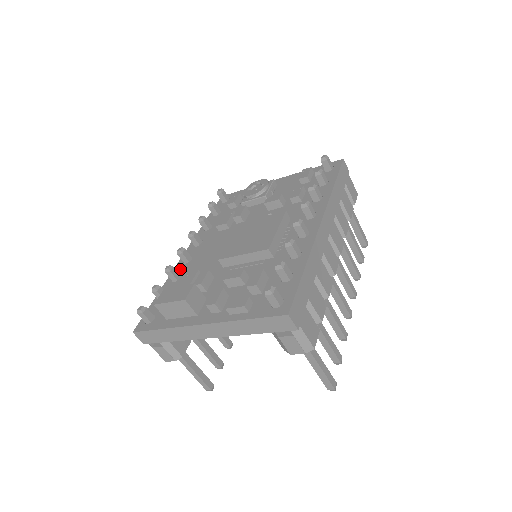
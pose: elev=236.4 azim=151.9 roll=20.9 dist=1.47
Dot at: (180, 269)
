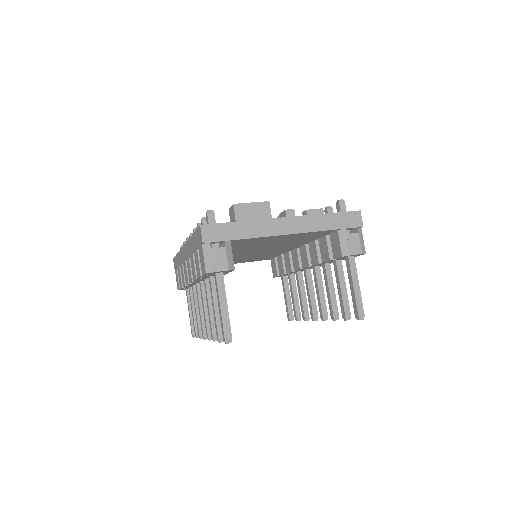
Dot at: occluded
